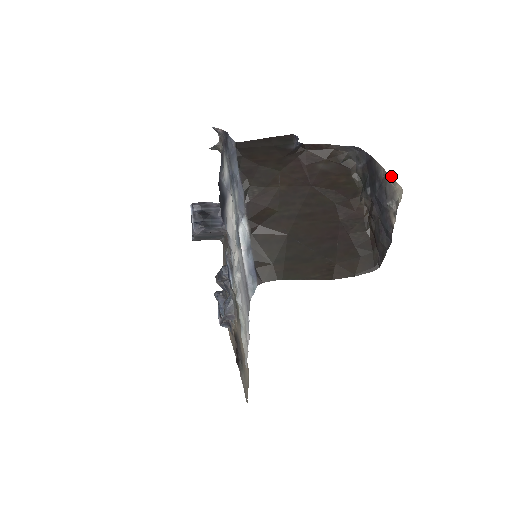
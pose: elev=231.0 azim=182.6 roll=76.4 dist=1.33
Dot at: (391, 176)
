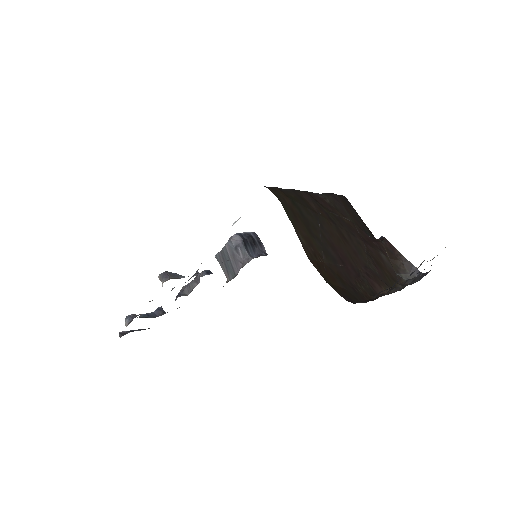
Dot at: occluded
